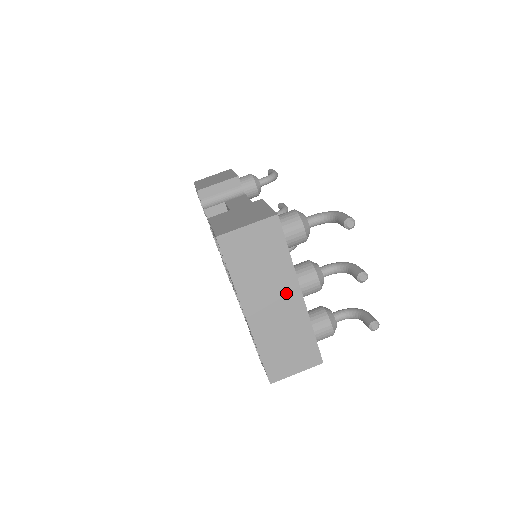
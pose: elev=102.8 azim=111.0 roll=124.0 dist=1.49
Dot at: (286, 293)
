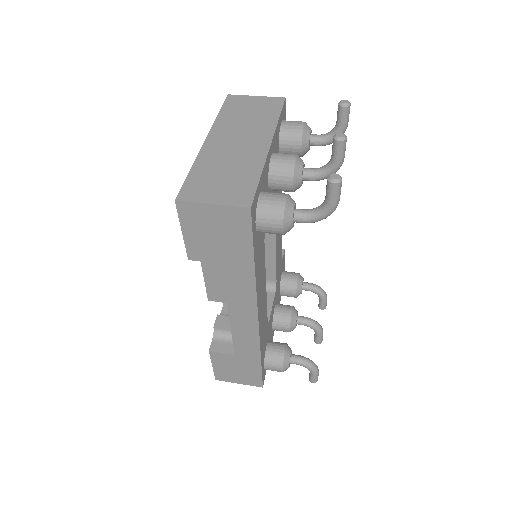
Dot at: (256, 139)
